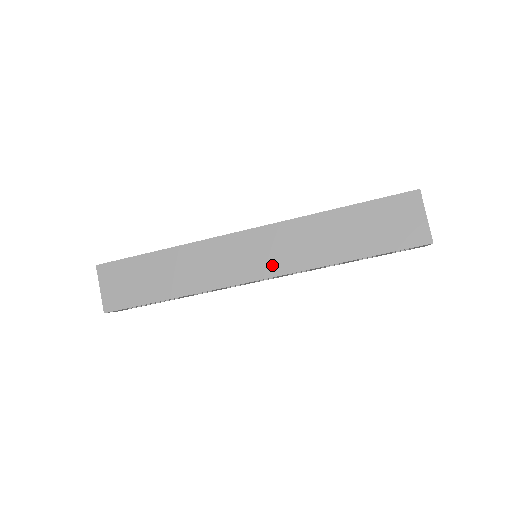
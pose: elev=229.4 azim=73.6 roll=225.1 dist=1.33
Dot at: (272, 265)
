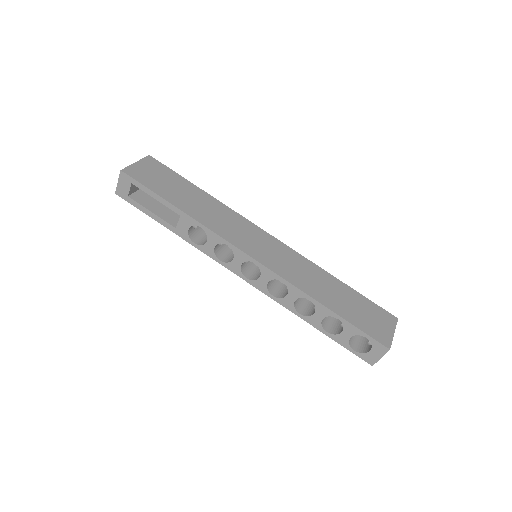
Dot at: (270, 261)
